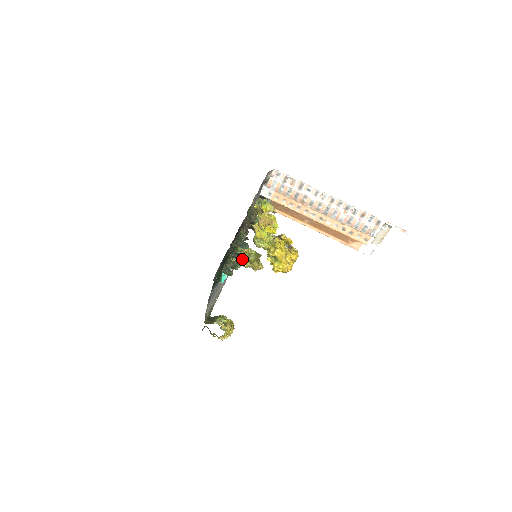
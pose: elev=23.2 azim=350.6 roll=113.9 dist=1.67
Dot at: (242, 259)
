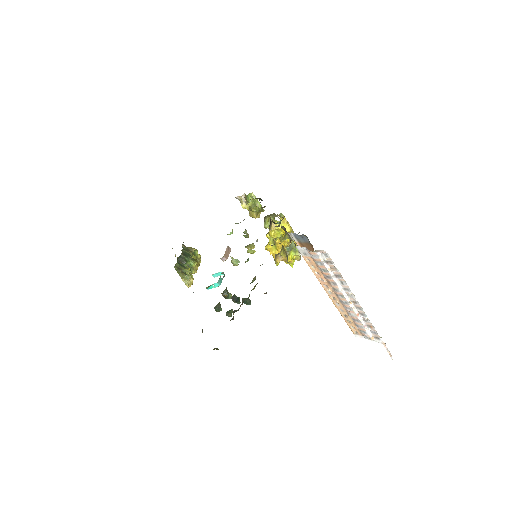
Dot at: (238, 303)
